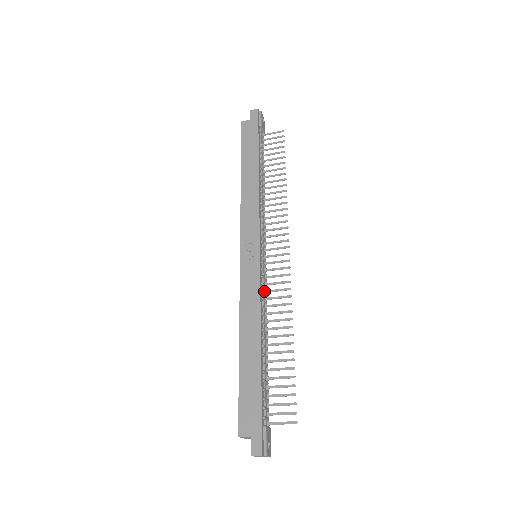
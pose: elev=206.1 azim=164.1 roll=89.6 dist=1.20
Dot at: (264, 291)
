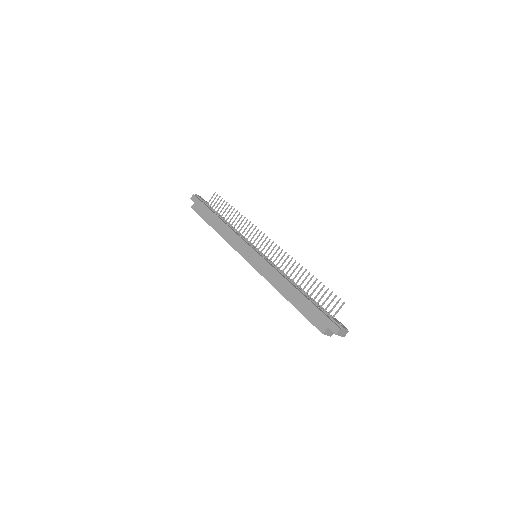
Dot at: (275, 266)
